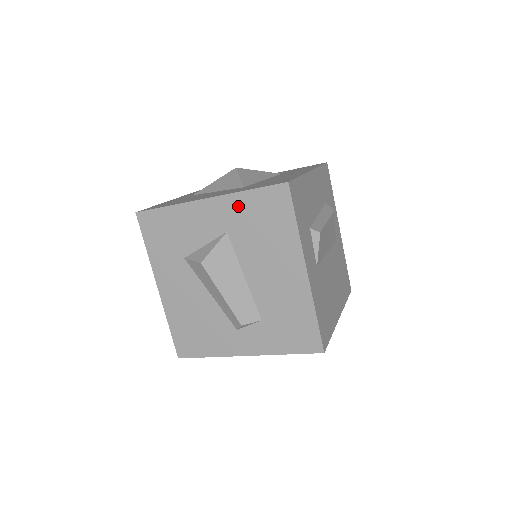
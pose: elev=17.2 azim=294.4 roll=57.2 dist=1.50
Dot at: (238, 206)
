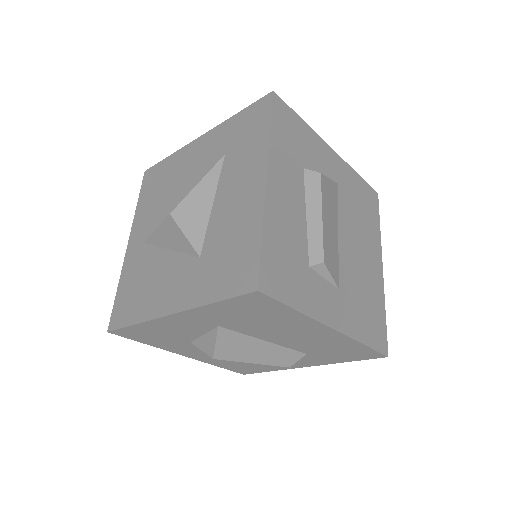
Dot at: (213, 313)
